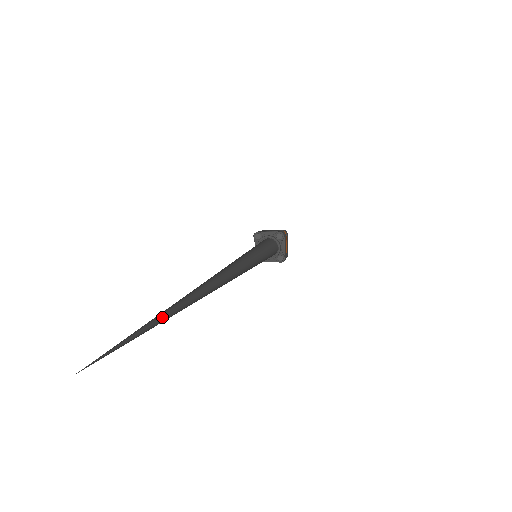
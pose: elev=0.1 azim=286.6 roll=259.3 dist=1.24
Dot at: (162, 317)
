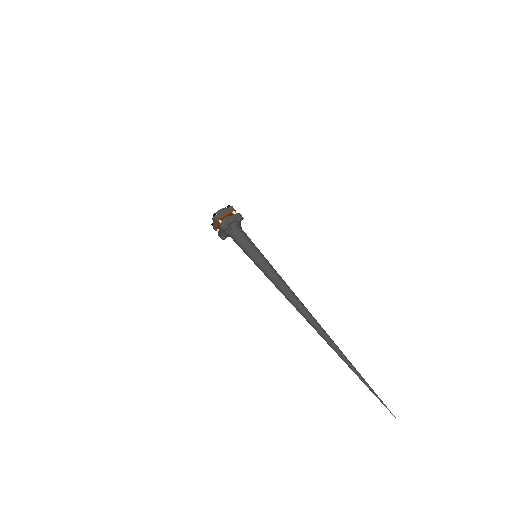
Dot at: (358, 372)
